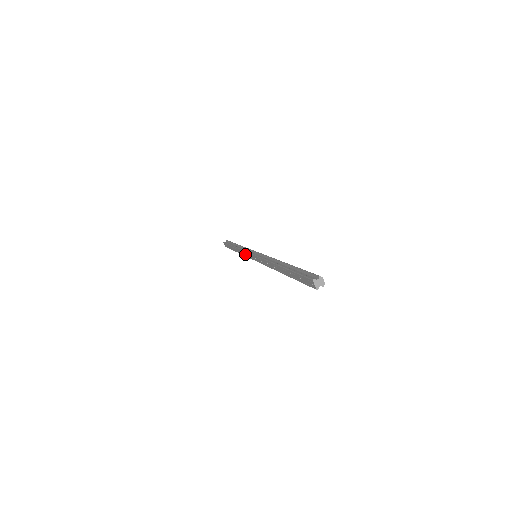
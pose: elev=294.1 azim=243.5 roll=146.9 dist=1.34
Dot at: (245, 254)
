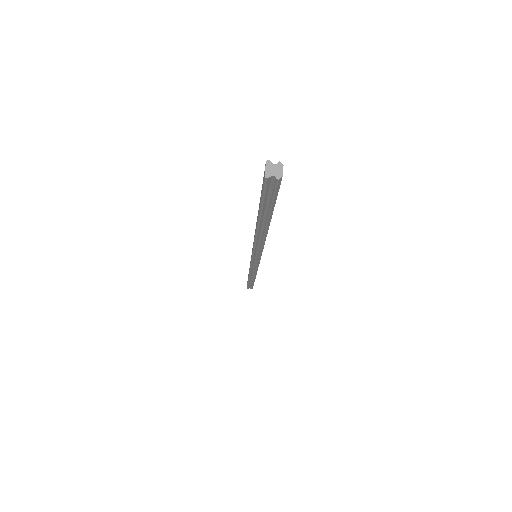
Dot at: occluded
